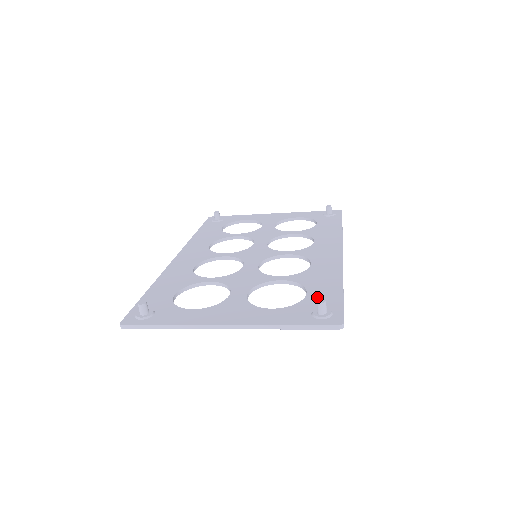
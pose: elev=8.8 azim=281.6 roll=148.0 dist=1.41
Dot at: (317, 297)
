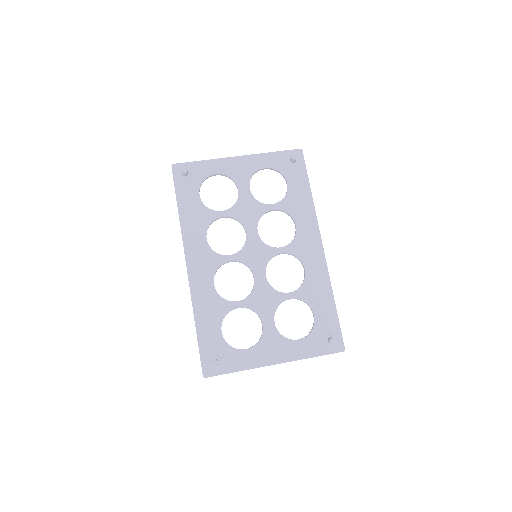
Dot at: (322, 320)
